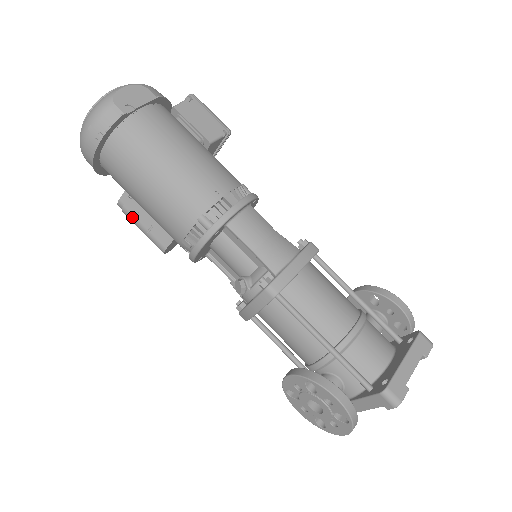
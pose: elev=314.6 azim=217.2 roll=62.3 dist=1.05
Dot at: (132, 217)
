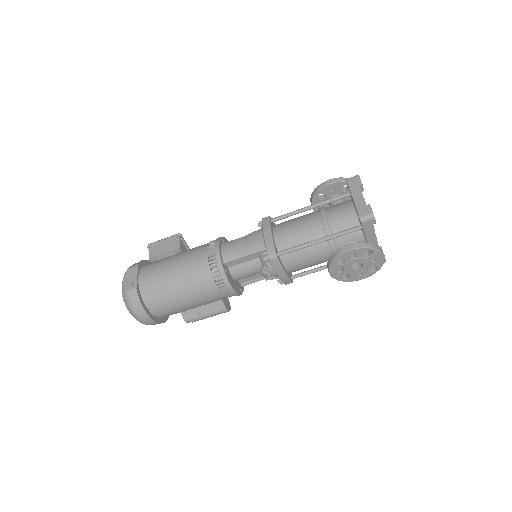
Dot at: (198, 318)
